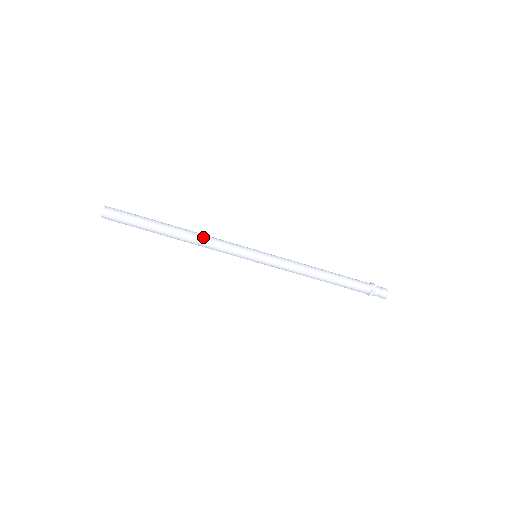
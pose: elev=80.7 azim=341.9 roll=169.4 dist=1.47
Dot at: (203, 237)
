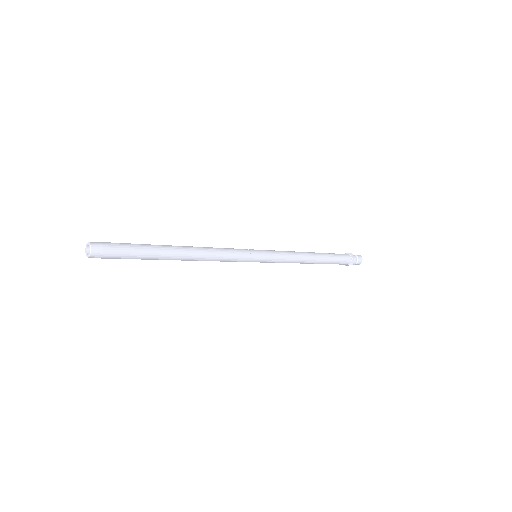
Dot at: (207, 255)
